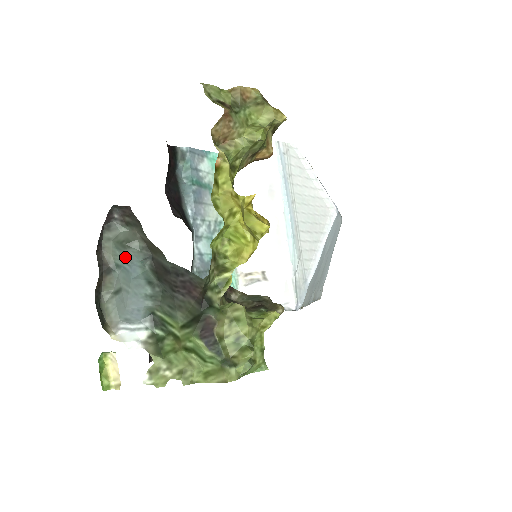
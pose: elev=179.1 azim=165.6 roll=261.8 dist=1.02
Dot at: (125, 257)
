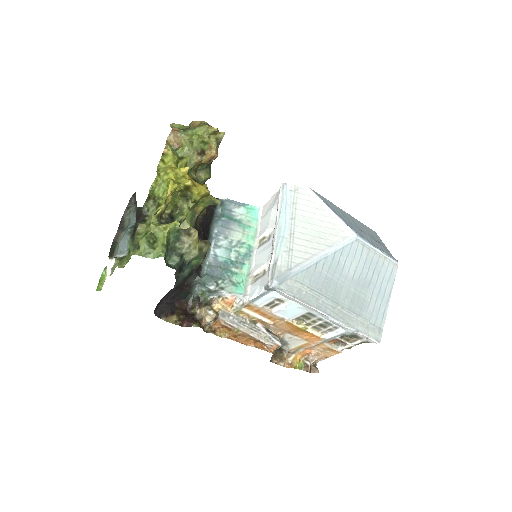
Dot at: (130, 219)
